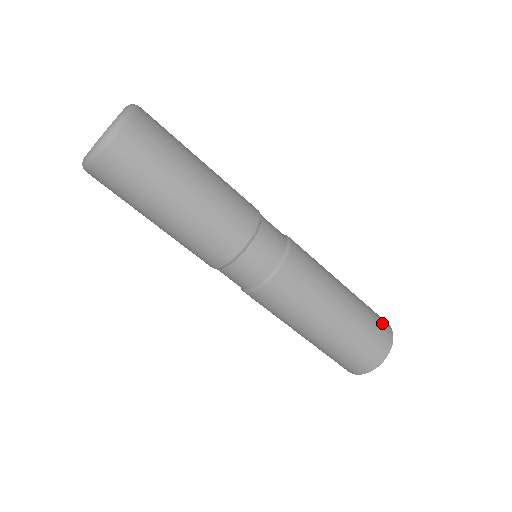
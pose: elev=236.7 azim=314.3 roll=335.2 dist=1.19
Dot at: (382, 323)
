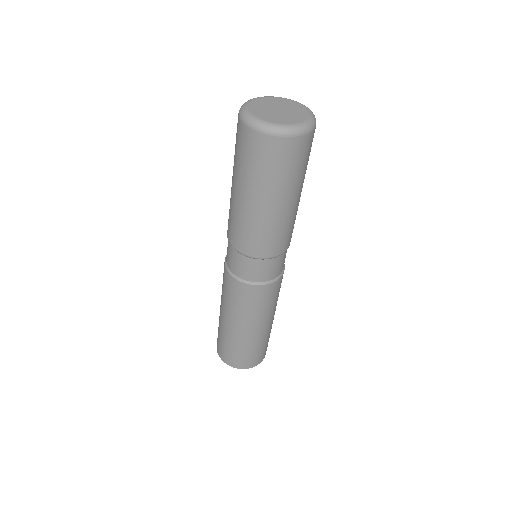
Dot at: occluded
